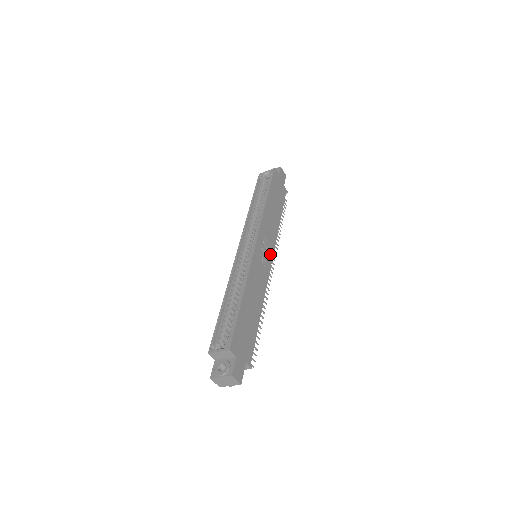
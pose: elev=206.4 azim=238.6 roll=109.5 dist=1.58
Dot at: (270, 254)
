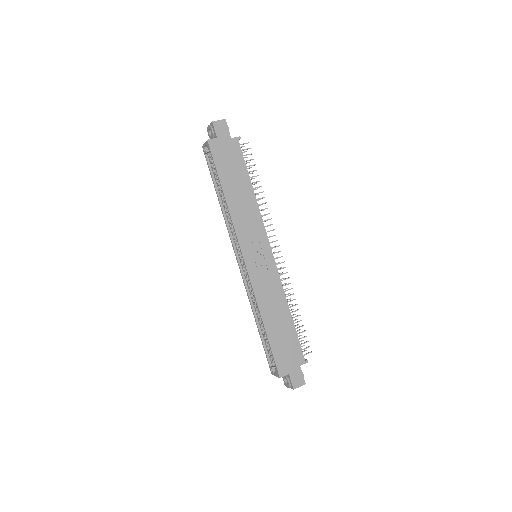
Dot at: (265, 246)
